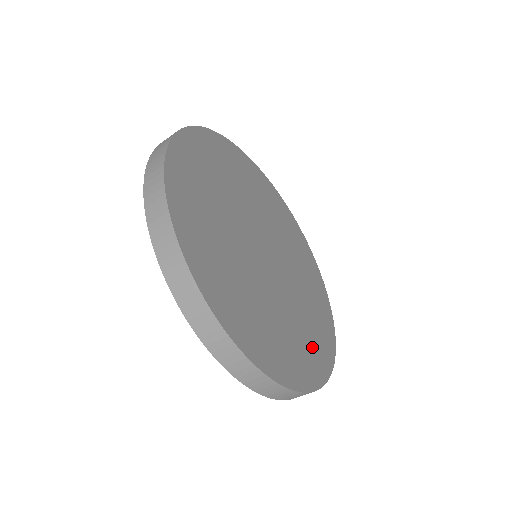
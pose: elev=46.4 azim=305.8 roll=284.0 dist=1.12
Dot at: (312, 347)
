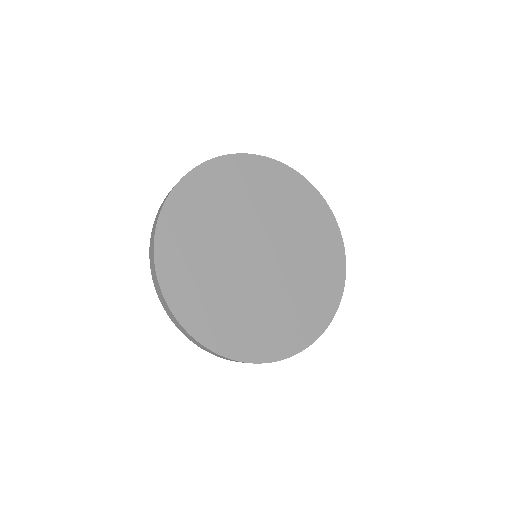
Dot at: (326, 263)
